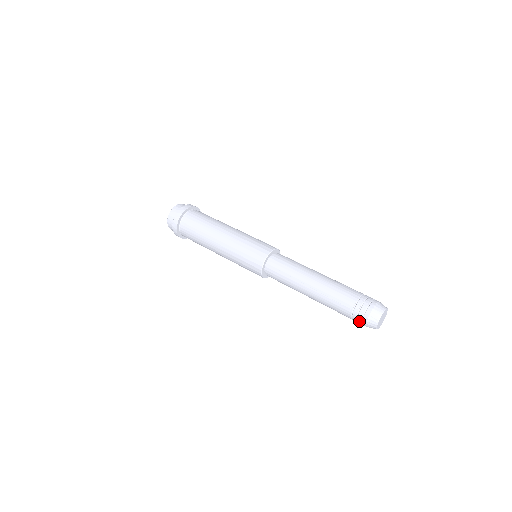
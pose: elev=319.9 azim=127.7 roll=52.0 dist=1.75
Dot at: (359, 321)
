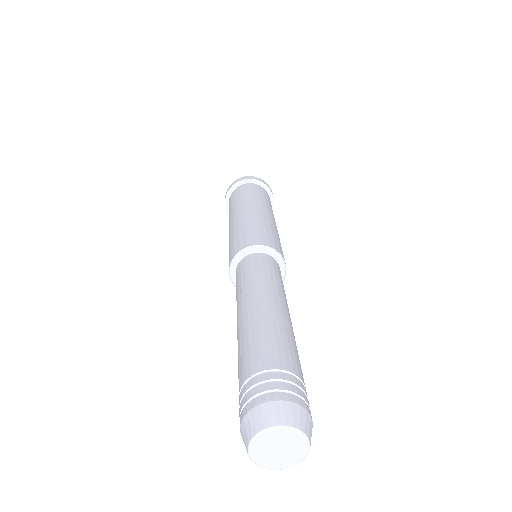
Dot at: occluded
